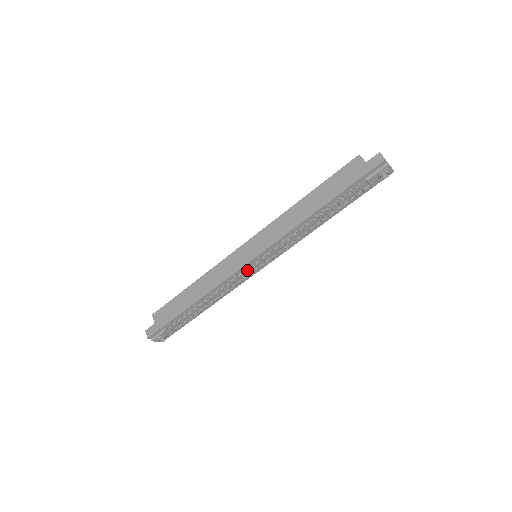
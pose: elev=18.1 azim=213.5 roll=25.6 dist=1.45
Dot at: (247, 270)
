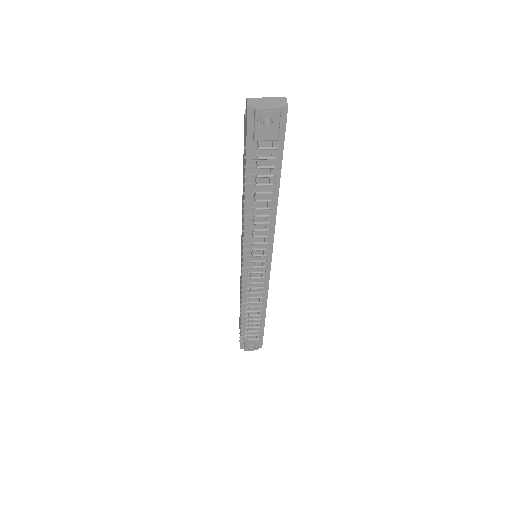
Dot at: (254, 273)
